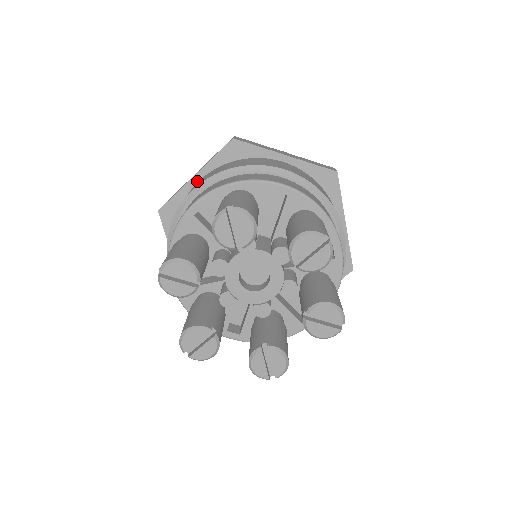
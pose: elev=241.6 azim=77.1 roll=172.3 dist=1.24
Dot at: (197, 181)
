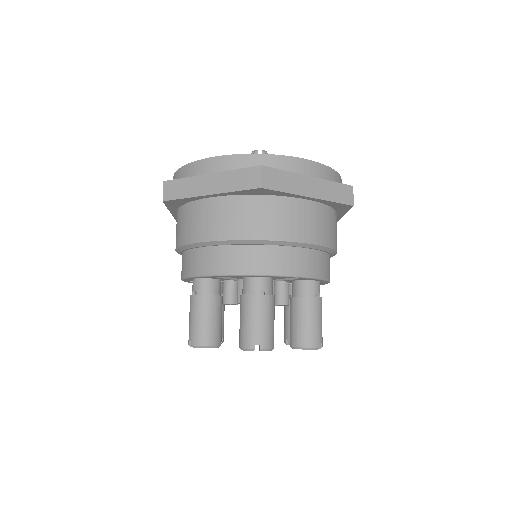
Dot at: (211, 197)
